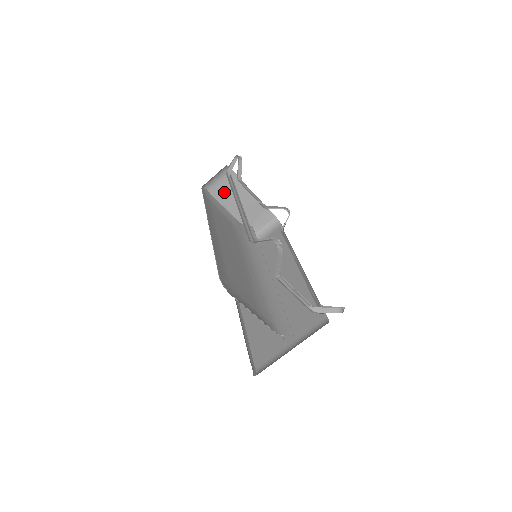
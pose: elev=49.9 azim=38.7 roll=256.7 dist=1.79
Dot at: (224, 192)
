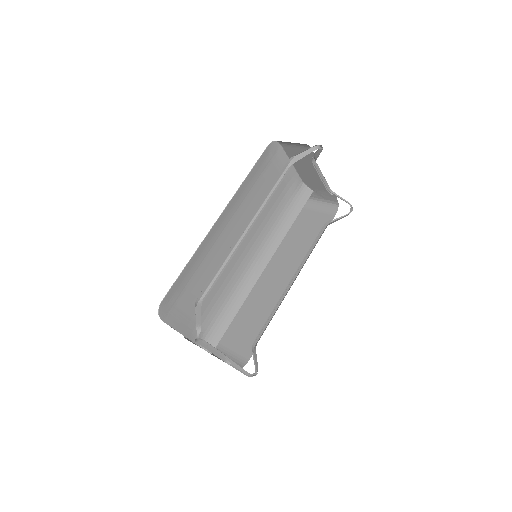
Dot at: occluded
